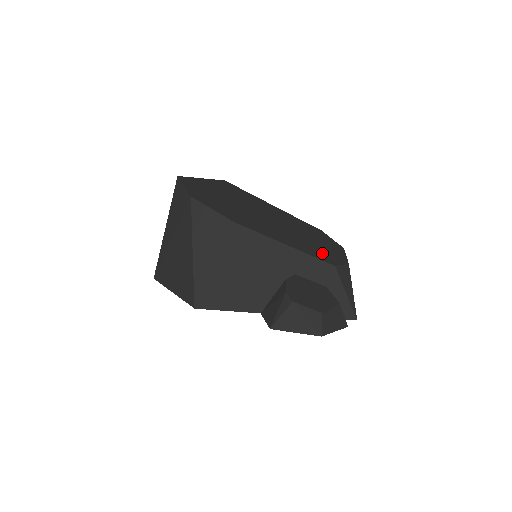
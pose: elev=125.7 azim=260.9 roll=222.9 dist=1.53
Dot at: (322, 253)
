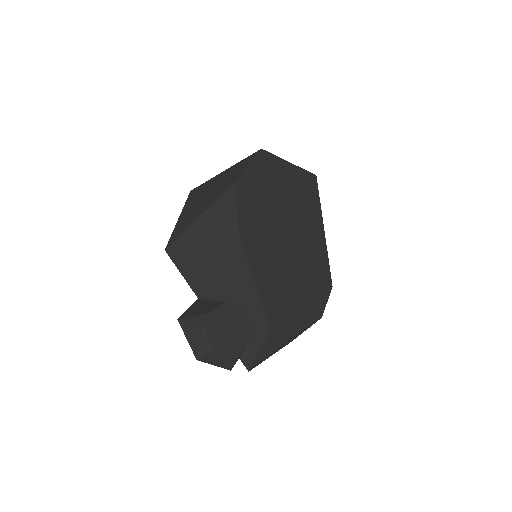
Dot at: (282, 311)
